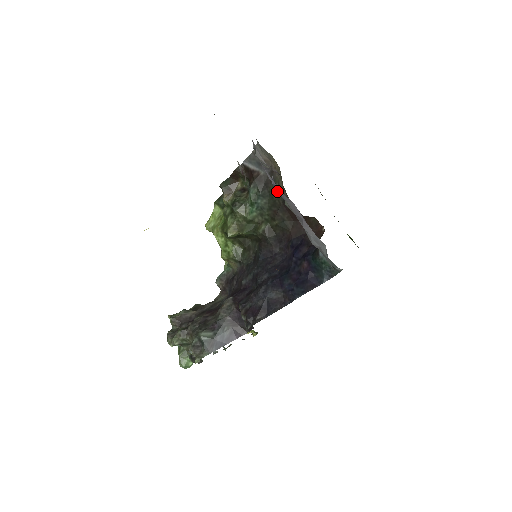
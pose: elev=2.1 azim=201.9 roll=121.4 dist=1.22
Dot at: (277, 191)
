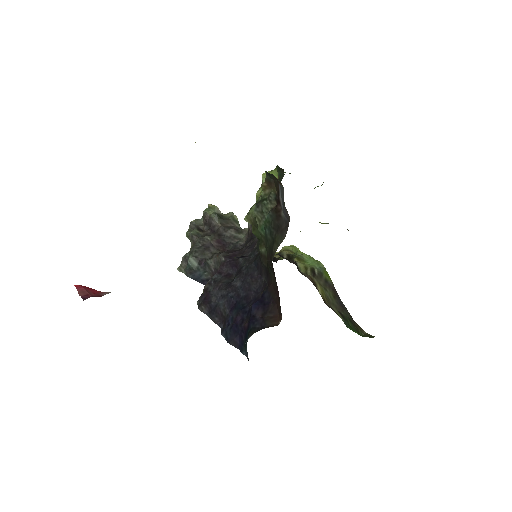
Dot at: occluded
